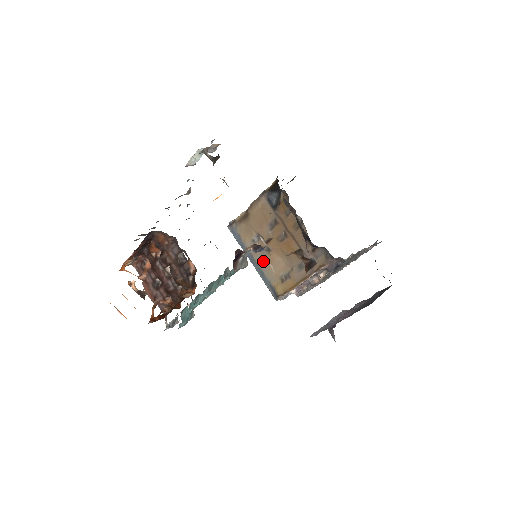
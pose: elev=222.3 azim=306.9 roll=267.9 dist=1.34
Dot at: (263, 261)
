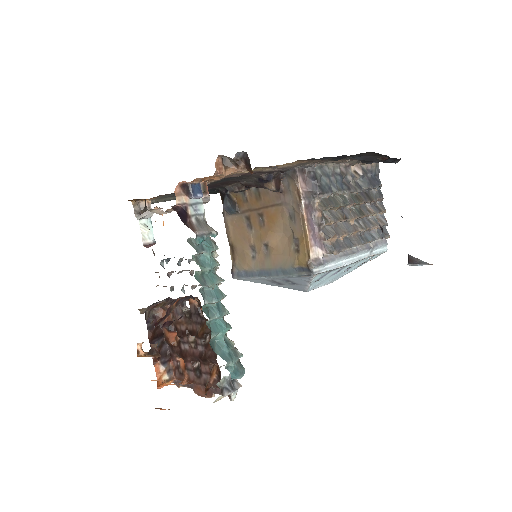
Dot at: (272, 260)
